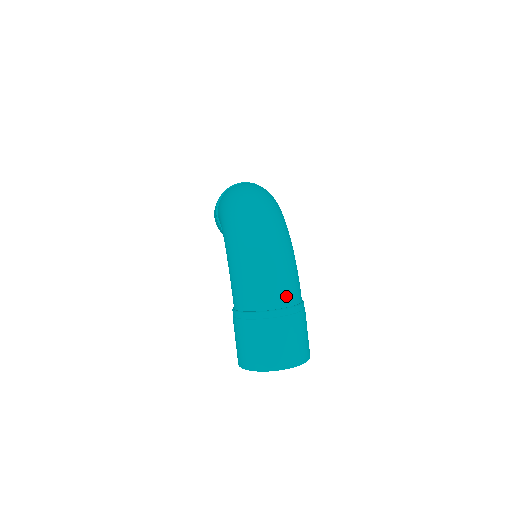
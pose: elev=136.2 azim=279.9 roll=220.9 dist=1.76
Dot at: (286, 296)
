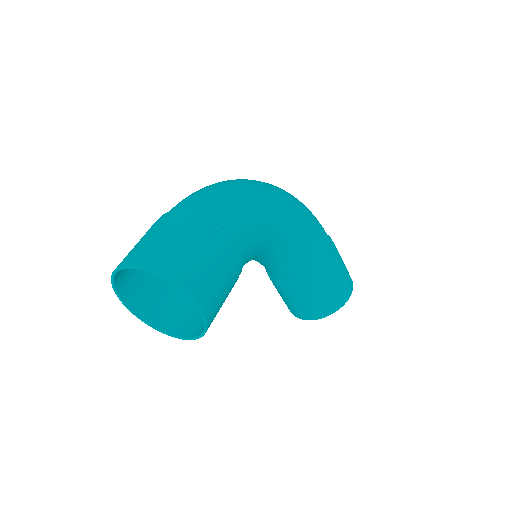
Dot at: (198, 204)
